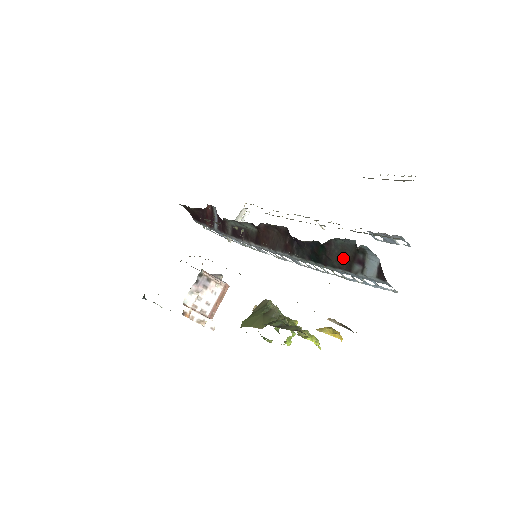
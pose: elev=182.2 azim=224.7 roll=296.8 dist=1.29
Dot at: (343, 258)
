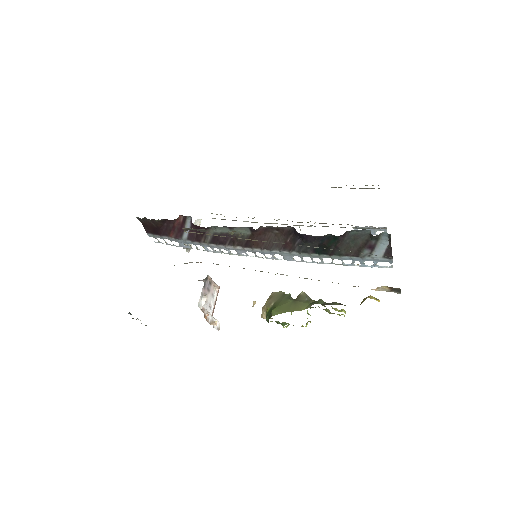
Dot at: (353, 246)
